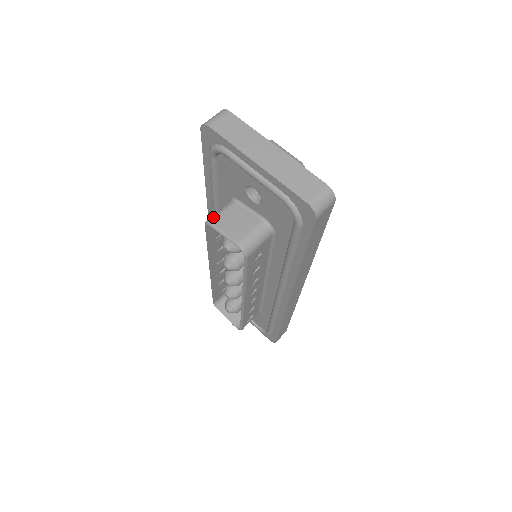
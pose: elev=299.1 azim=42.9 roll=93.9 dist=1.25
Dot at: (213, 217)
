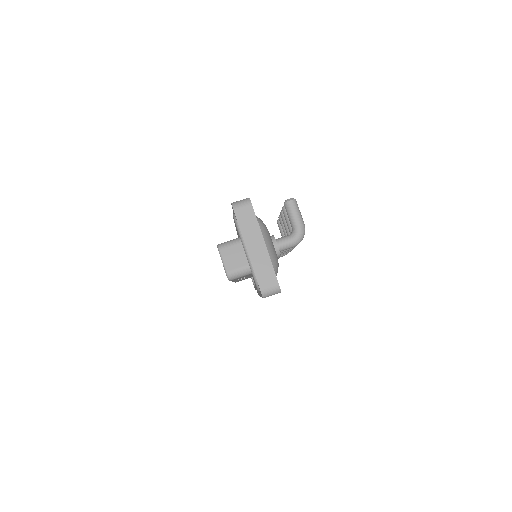
Dot at: (223, 245)
